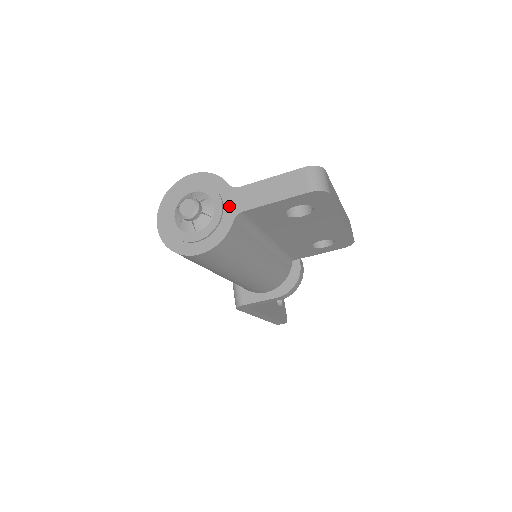
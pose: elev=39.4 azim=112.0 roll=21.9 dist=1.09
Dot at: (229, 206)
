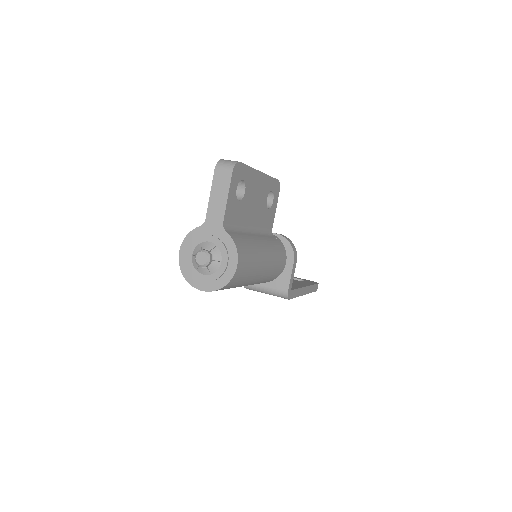
Dot at: (215, 231)
